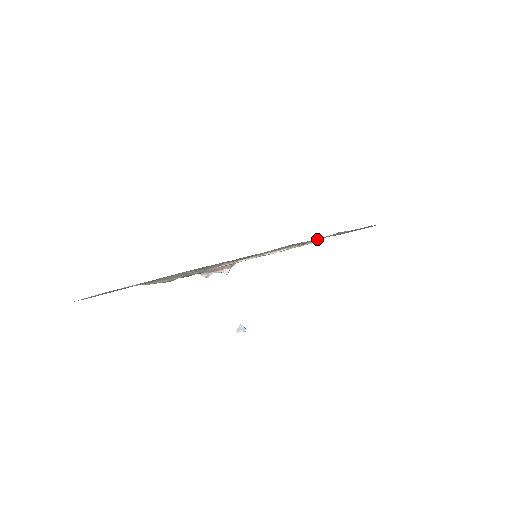
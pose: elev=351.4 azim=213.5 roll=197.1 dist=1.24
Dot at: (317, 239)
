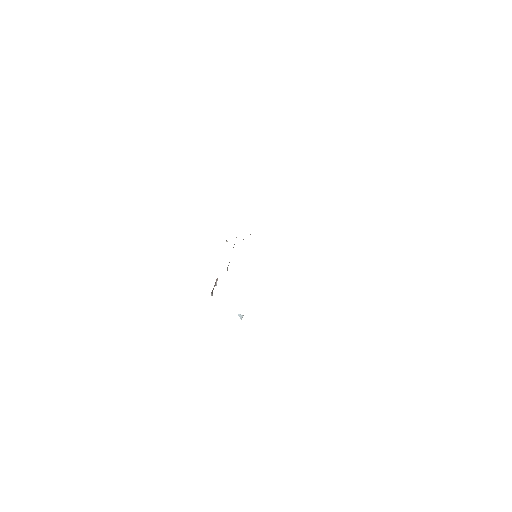
Dot at: occluded
